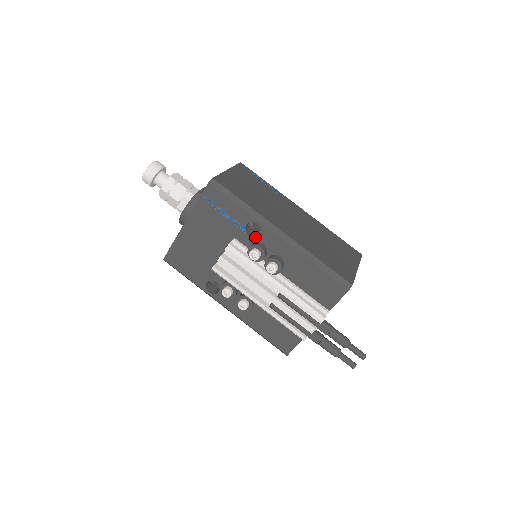
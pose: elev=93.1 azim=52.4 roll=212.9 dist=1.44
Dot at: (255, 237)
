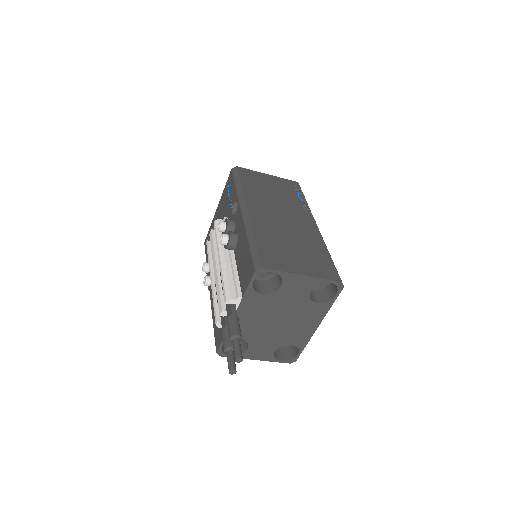
Dot at: (234, 215)
